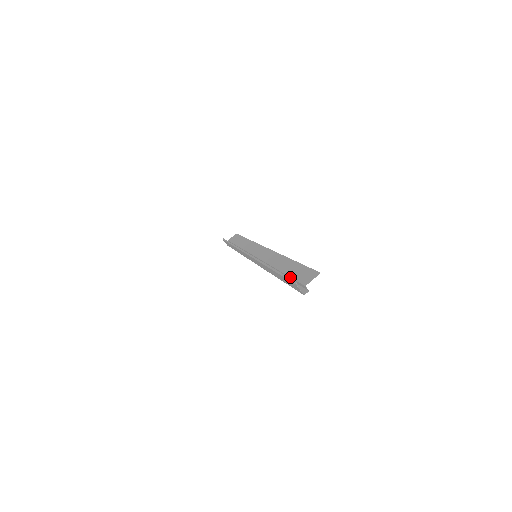
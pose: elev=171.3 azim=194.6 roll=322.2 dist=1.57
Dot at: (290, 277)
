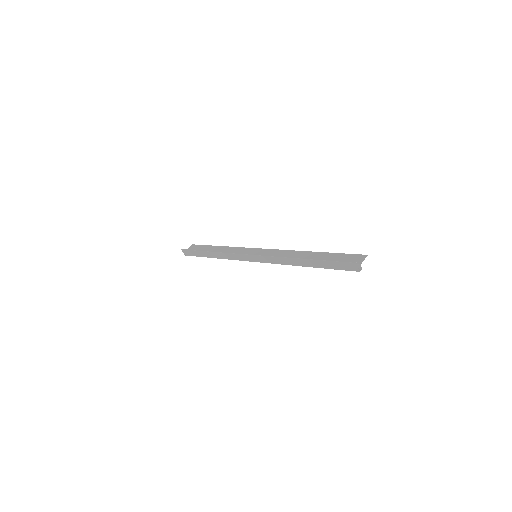
Dot at: occluded
